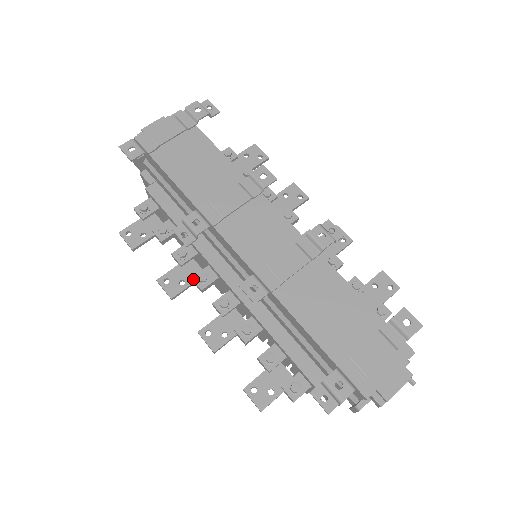
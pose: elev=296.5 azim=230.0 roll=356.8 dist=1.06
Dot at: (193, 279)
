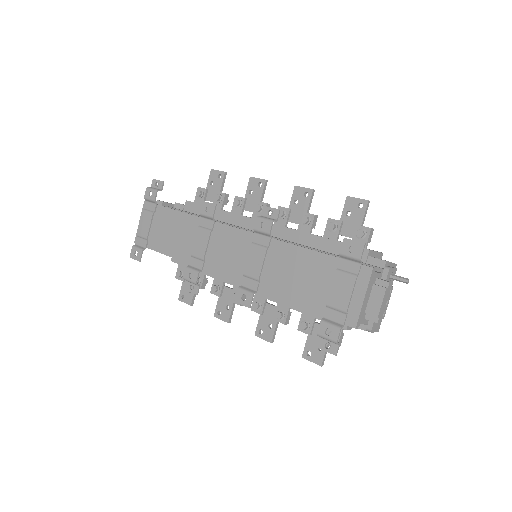
Dot at: (231, 301)
